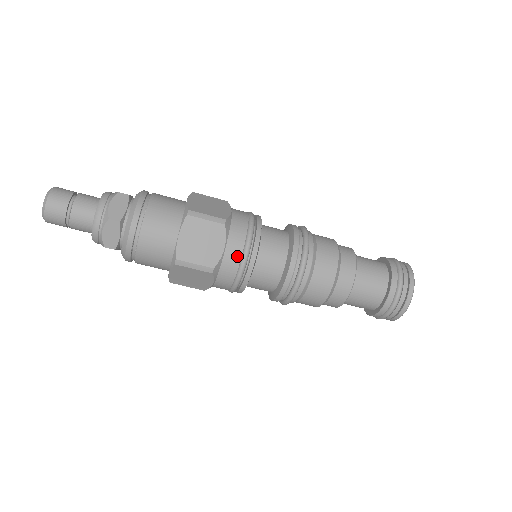
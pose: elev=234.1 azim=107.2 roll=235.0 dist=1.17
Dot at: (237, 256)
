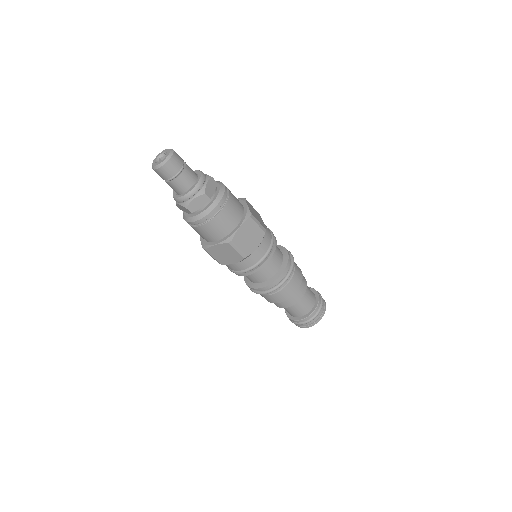
Dot at: (261, 255)
